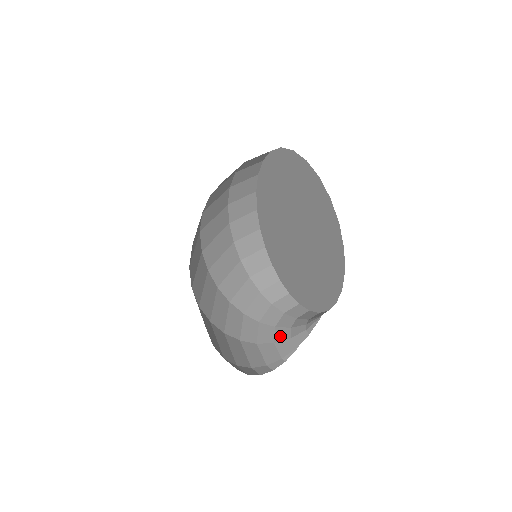
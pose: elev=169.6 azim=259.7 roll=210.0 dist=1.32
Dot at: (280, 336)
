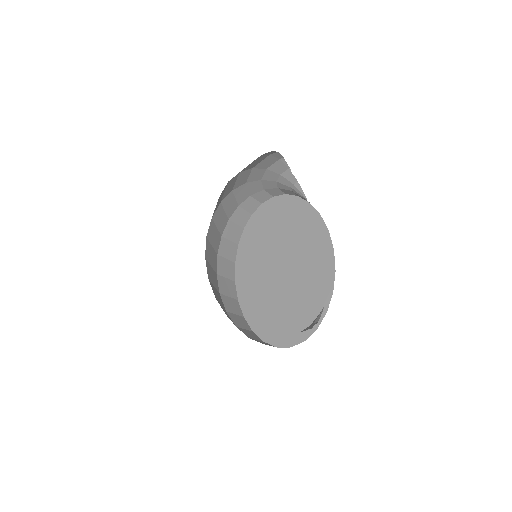
Dot at: occluded
